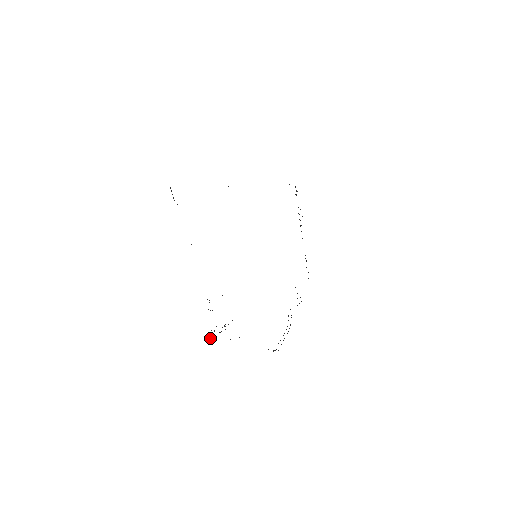
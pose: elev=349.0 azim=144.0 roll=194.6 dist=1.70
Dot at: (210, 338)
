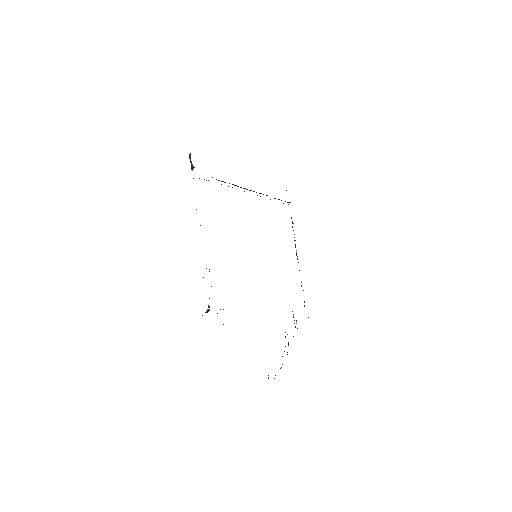
Dot at: occluded
